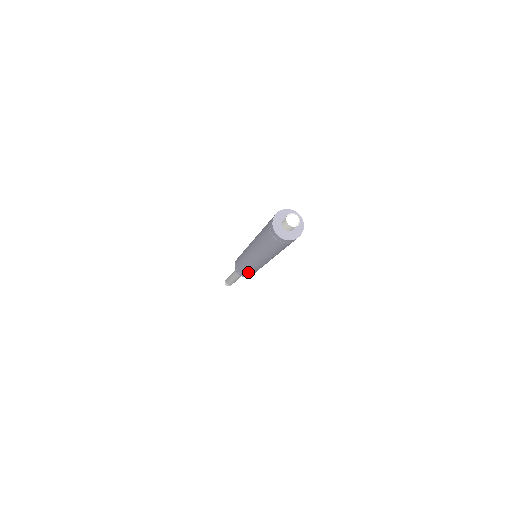
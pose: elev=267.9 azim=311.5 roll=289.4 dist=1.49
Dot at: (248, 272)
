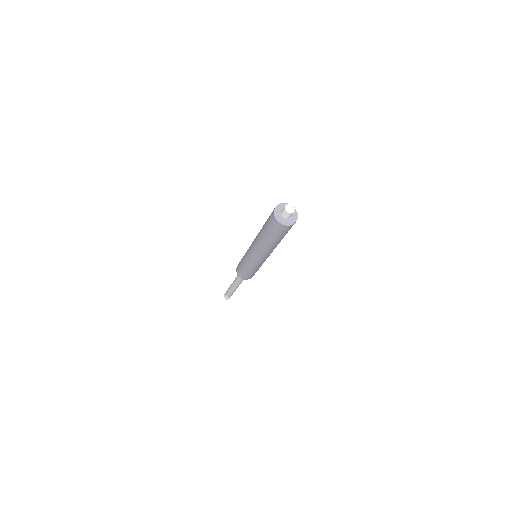
Dot at: (243, 268)
